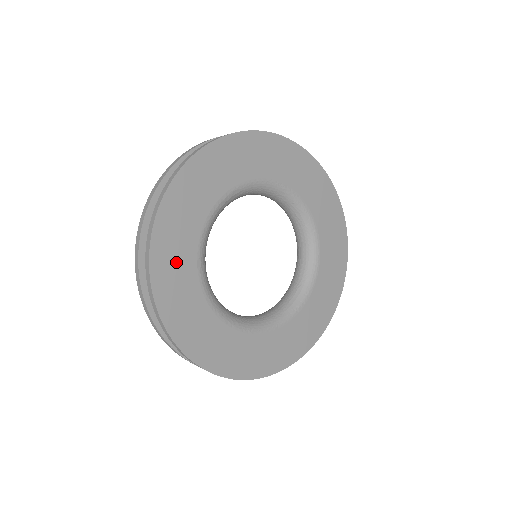
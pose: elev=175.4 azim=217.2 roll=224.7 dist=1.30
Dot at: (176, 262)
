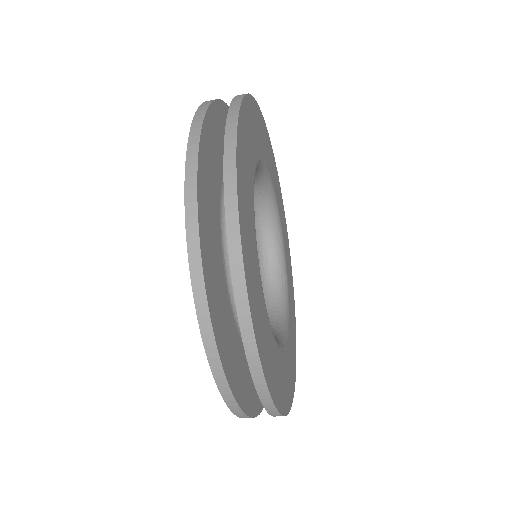
Dot at: (250, 136)
